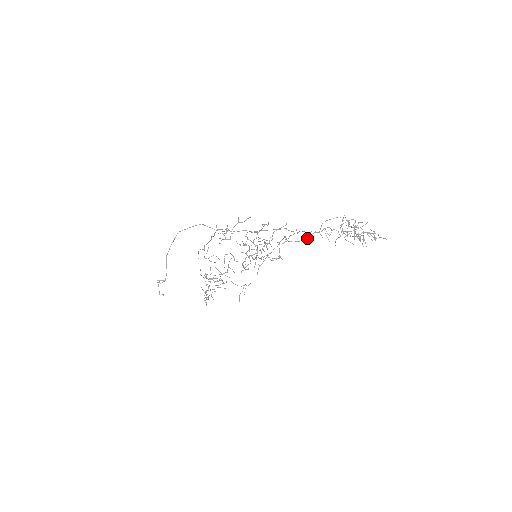
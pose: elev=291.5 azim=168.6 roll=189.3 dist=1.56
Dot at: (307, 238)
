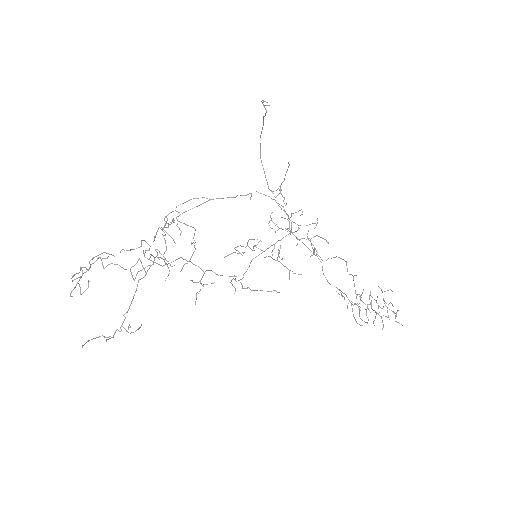
Dot at: occluded
